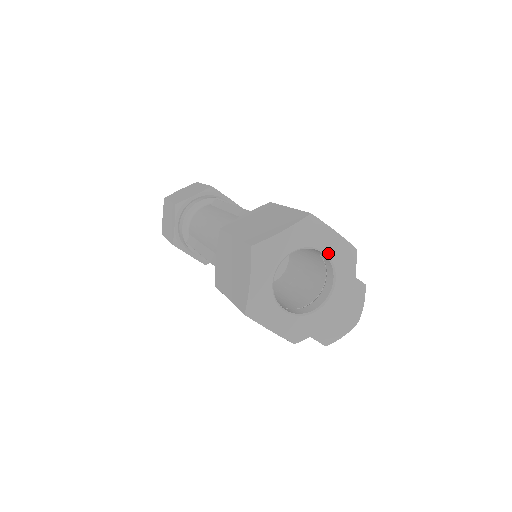
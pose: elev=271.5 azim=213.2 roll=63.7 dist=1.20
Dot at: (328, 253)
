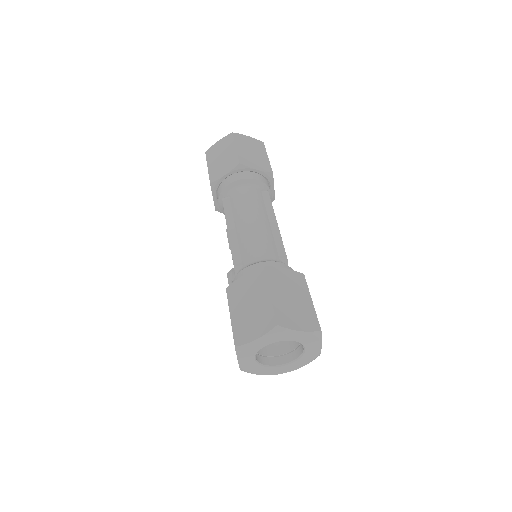
Dot at: (306, 351)
